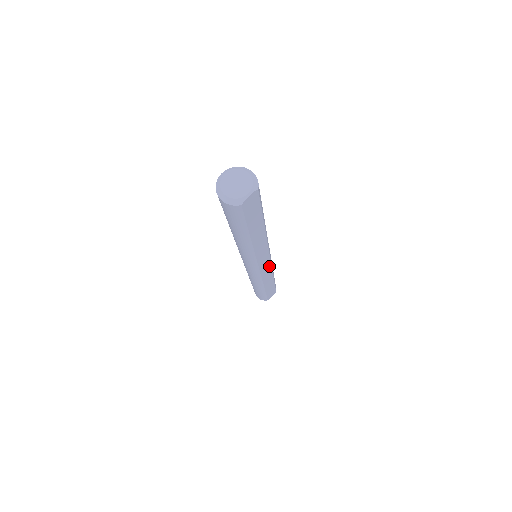
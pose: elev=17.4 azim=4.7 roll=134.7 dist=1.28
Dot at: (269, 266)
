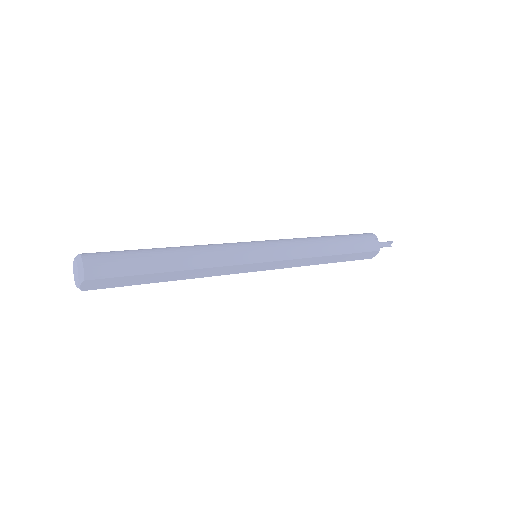
Dot at: (281, 262)
